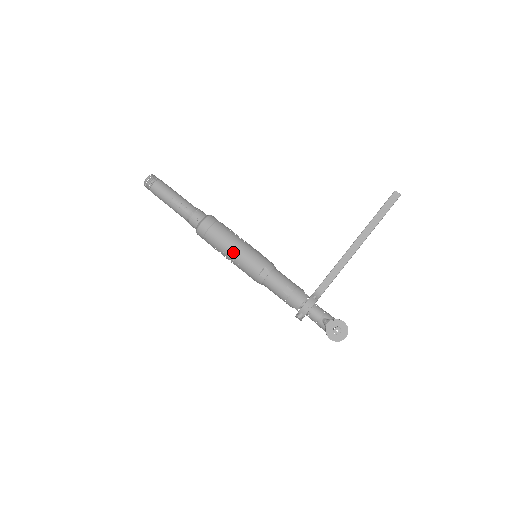
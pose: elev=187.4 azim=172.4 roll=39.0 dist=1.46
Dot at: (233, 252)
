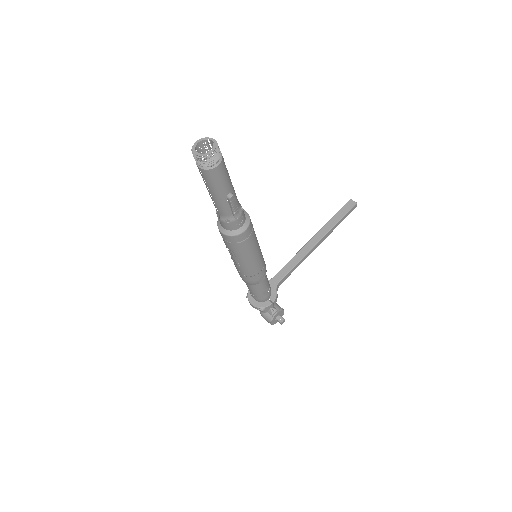
Dot at: (253, 262)
